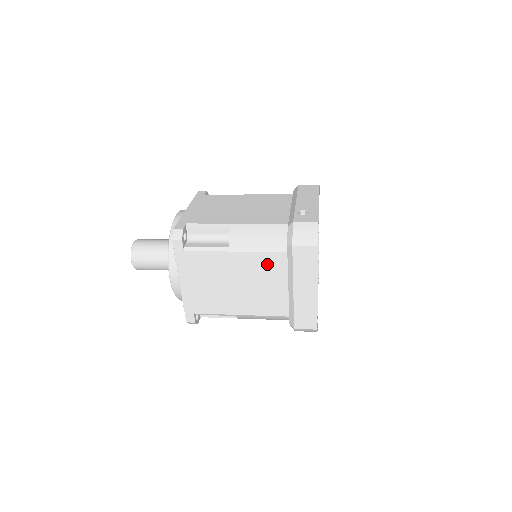
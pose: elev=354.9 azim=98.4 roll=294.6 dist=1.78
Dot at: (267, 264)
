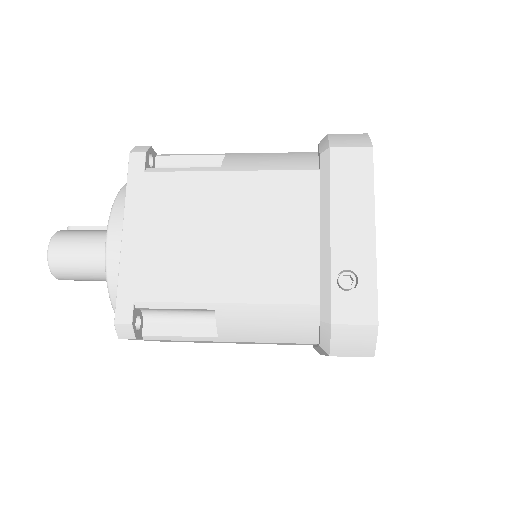
Dot at: (283, 343)
